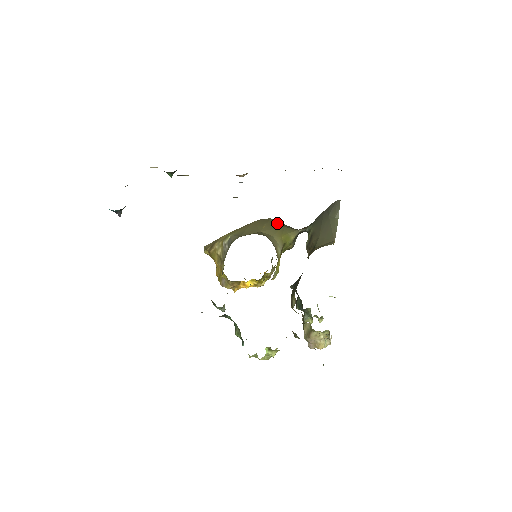
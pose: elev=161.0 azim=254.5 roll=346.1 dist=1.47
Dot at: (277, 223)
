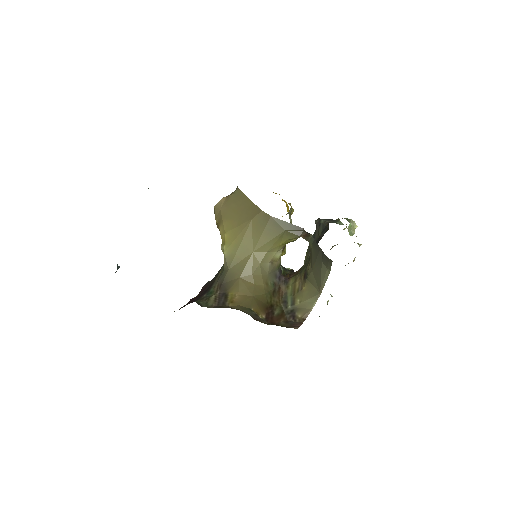
Dot at: (276, 225)
